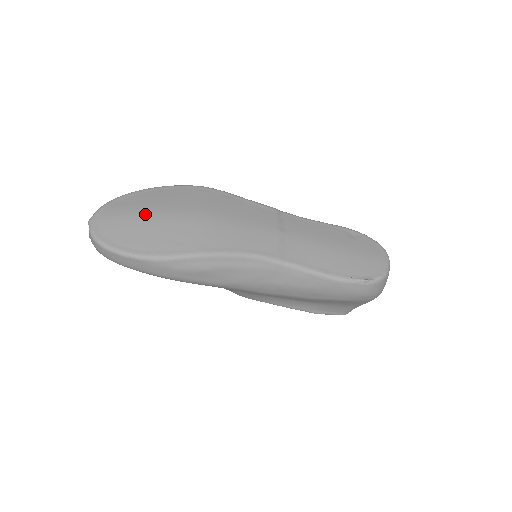
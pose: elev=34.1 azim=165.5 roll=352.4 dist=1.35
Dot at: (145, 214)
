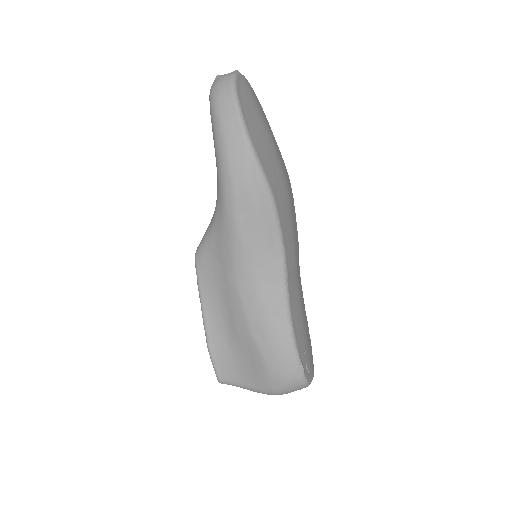
Dot at: (266, 127)
